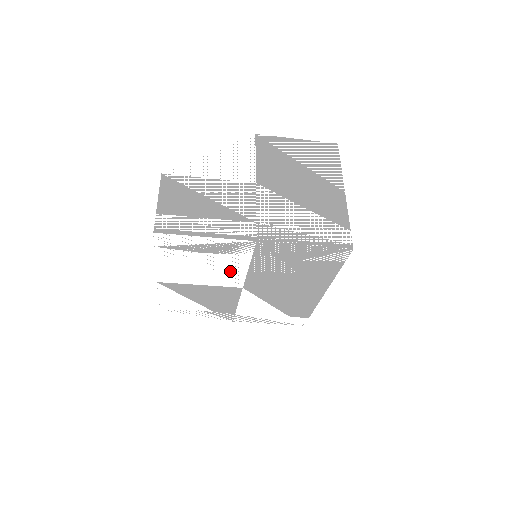
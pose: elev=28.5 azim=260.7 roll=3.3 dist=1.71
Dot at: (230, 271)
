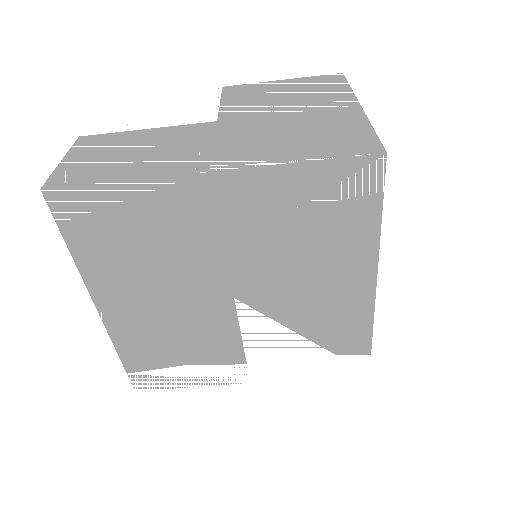
Dot at: (197, 260)
